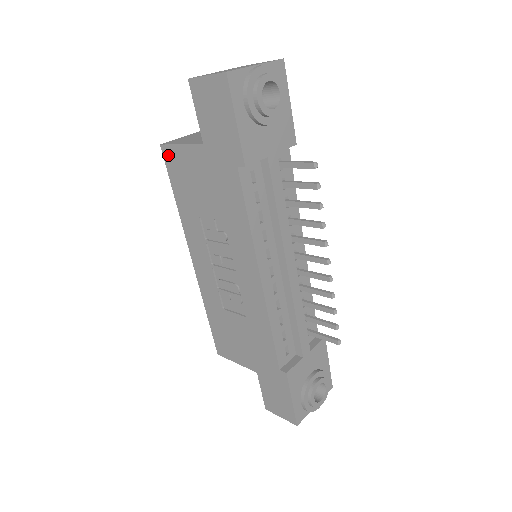
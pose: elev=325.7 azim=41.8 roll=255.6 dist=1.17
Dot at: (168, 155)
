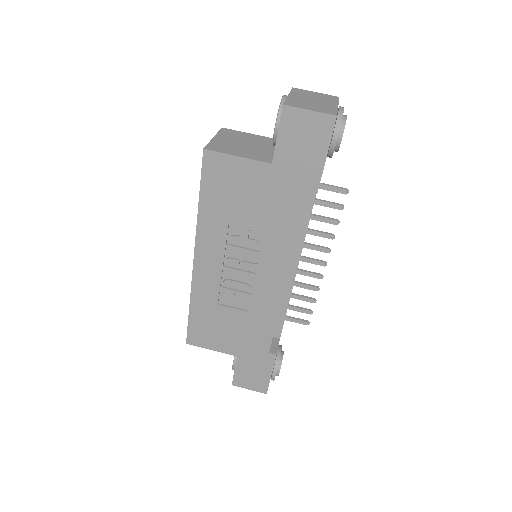
Dot at: (211, 161)
